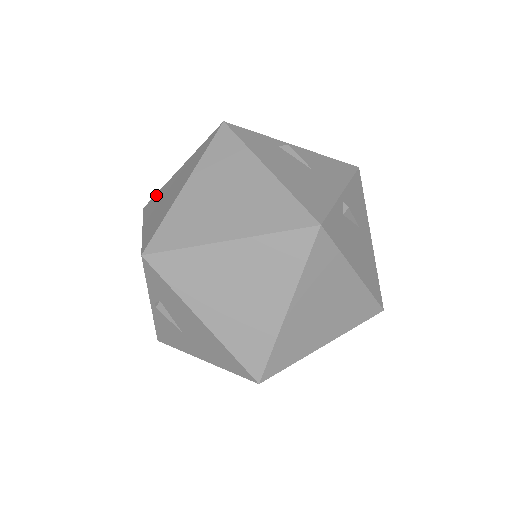
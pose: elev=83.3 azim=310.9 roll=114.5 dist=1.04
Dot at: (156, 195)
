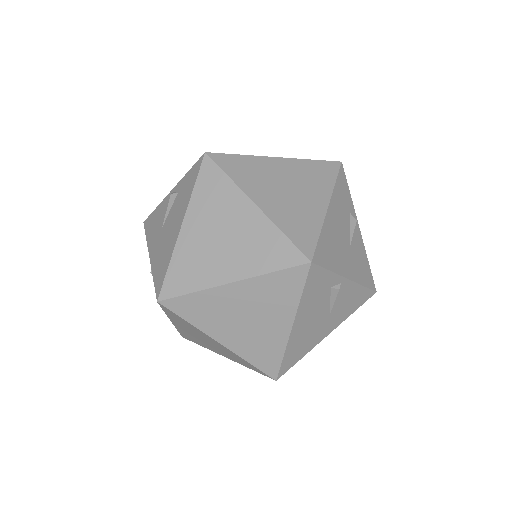
Dot at: occluded
